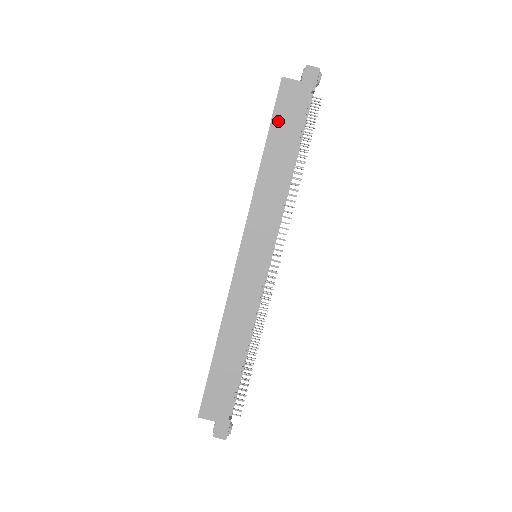
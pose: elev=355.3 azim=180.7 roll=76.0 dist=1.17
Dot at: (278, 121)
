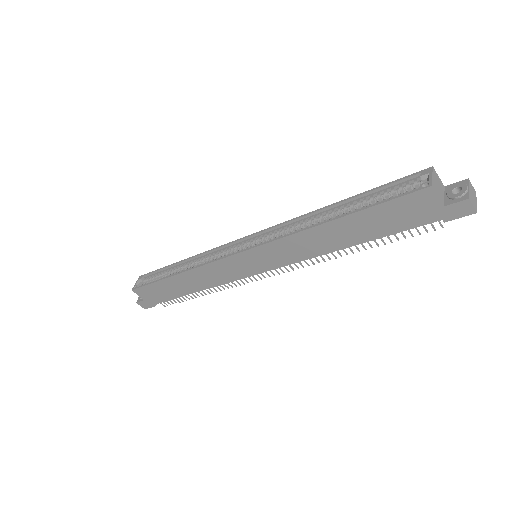
Dot at: (379, 212)
